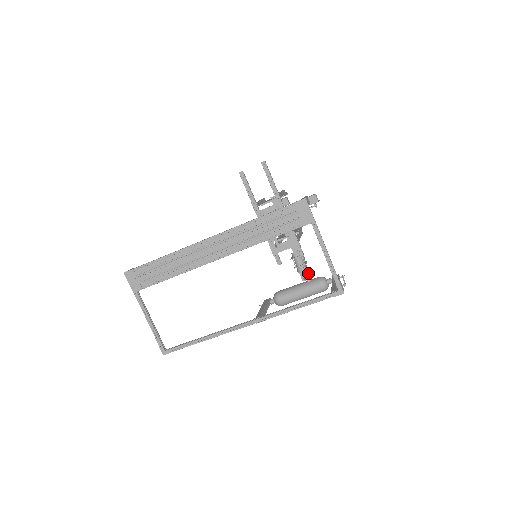
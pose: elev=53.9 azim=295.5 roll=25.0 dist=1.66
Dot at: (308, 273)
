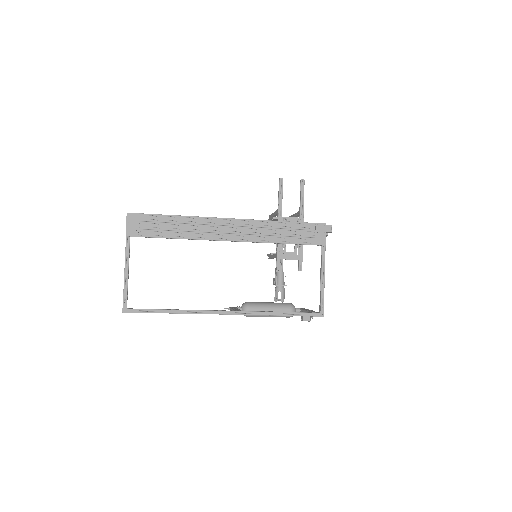
Dot at: (284, 295)
